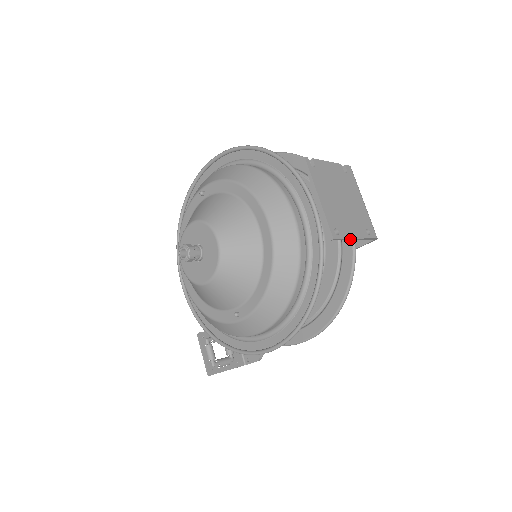
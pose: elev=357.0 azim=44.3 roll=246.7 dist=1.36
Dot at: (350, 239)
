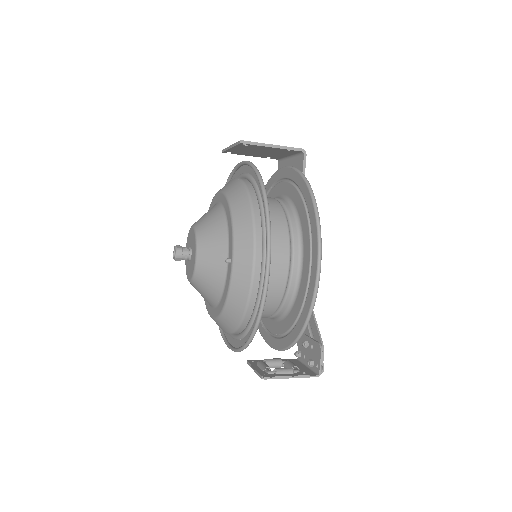
Dot at: (265, 145)
